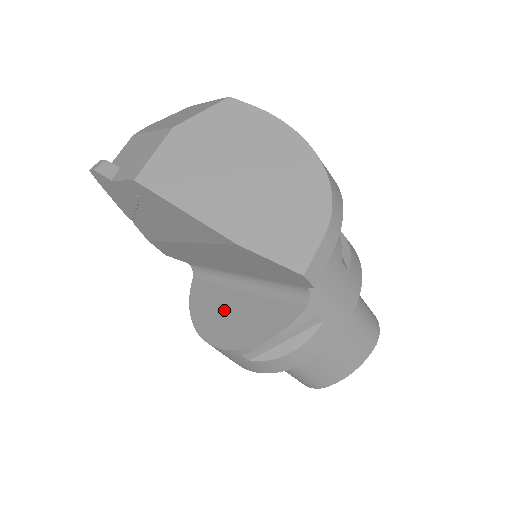
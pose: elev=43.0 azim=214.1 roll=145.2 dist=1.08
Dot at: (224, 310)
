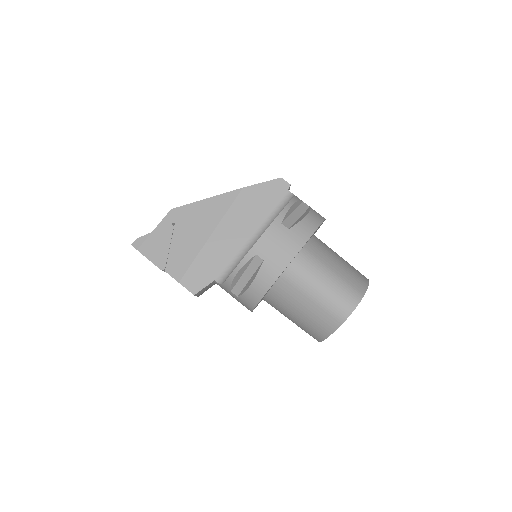
Dot at: occluded
